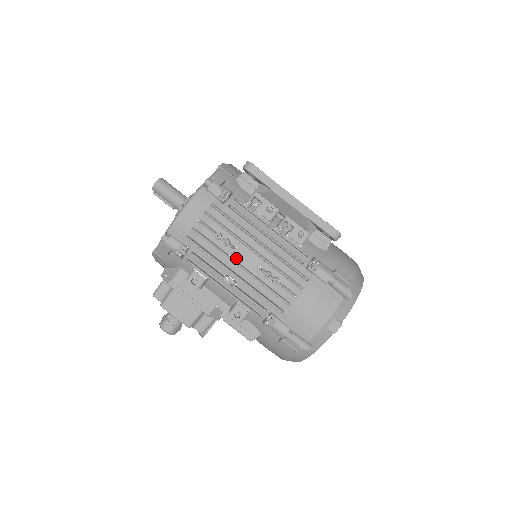
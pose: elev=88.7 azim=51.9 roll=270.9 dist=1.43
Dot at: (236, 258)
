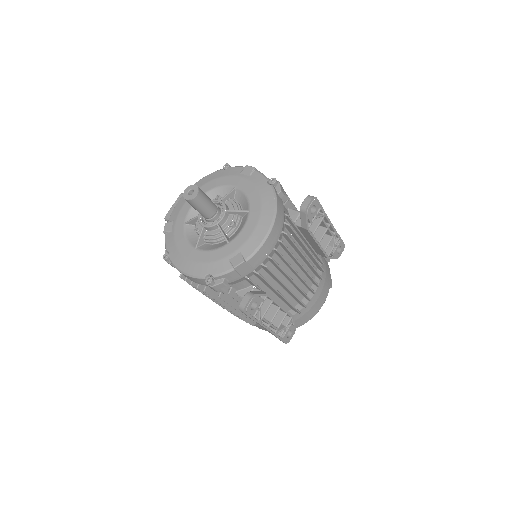
Dot at: occluded
